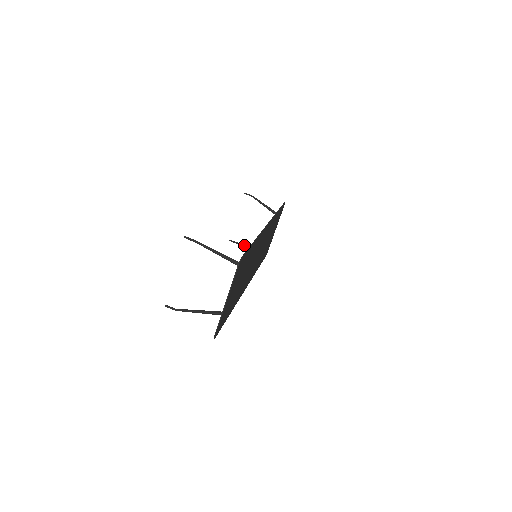
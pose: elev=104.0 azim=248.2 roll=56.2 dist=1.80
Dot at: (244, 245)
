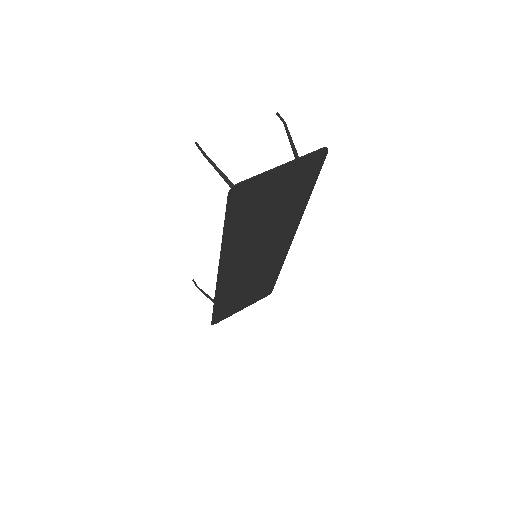
Dot at: (204, 293)
